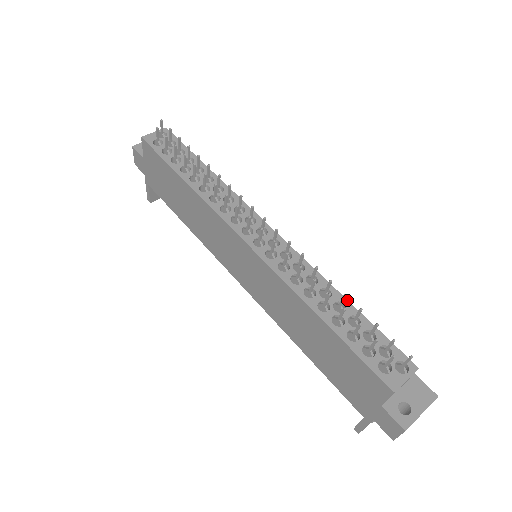
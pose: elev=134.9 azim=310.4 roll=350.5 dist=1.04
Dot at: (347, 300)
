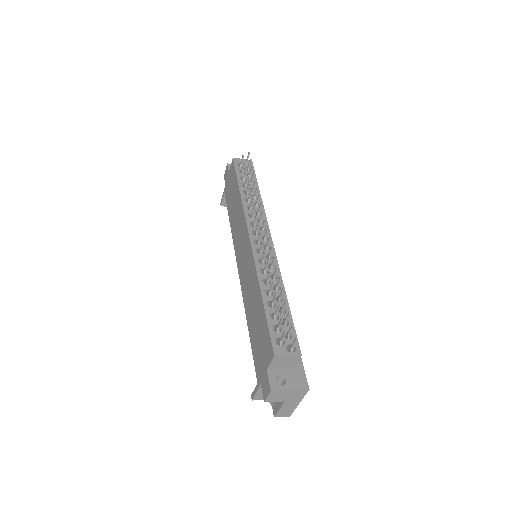
Dot at: occluded
